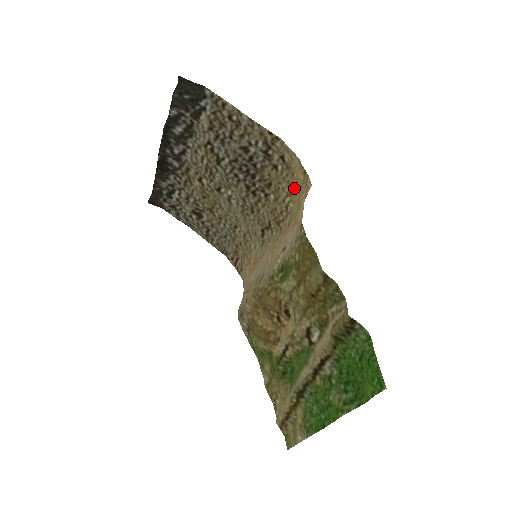
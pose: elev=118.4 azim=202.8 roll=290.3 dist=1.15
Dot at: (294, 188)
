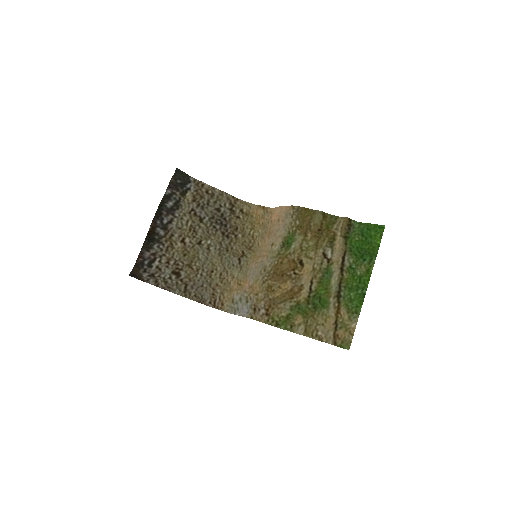
Dot at: (255, 223)
